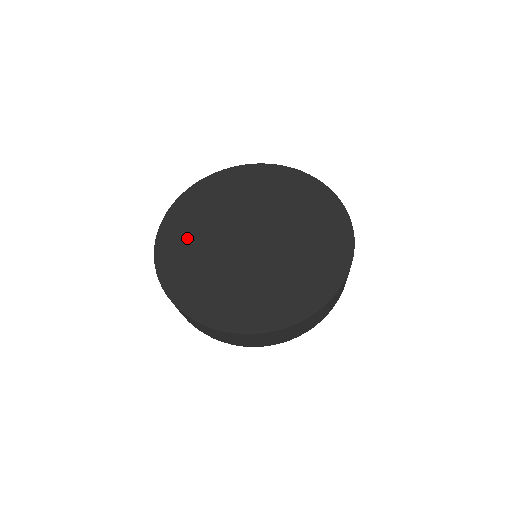
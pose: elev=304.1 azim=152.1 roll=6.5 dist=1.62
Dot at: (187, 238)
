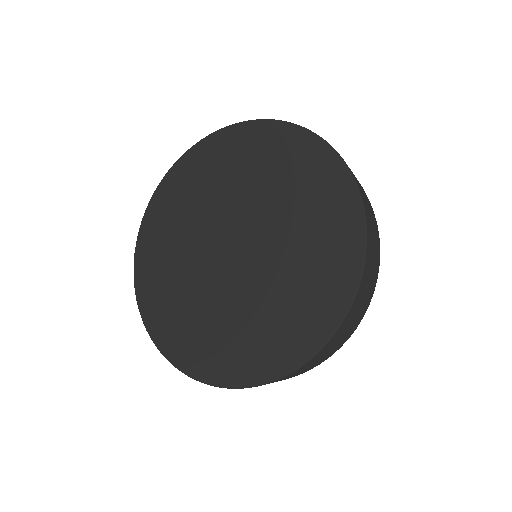
Dot at: (179, 206)
